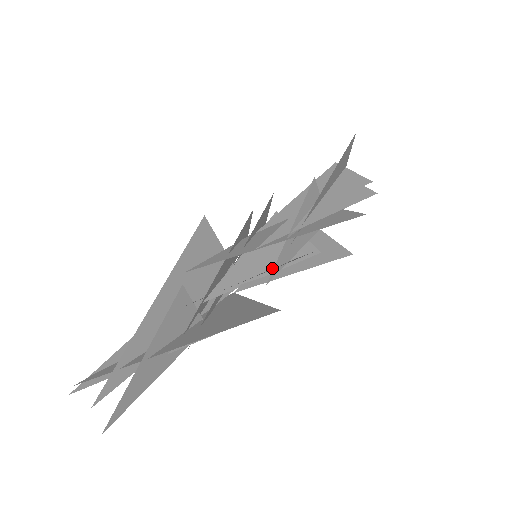
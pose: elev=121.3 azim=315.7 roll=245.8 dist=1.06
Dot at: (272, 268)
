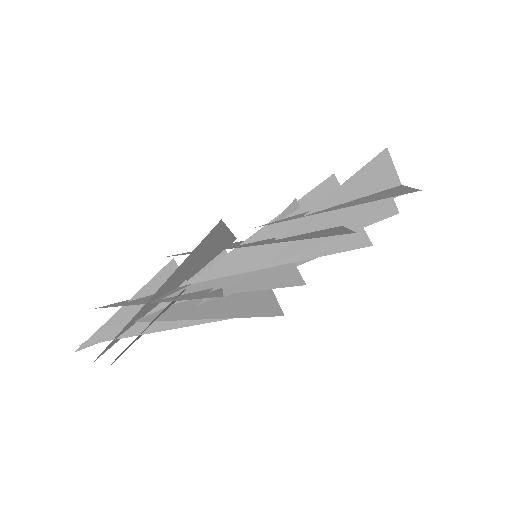
Dot at: occluded
